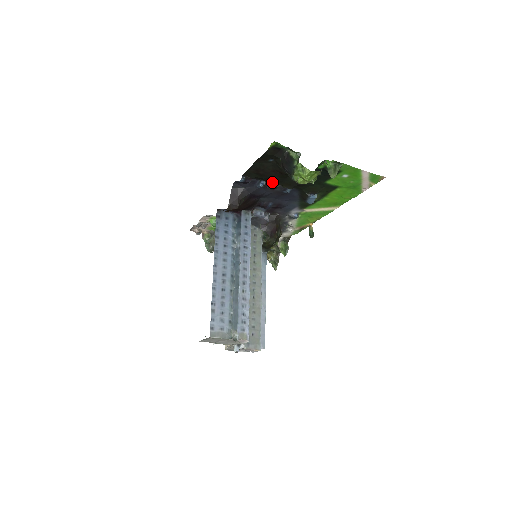
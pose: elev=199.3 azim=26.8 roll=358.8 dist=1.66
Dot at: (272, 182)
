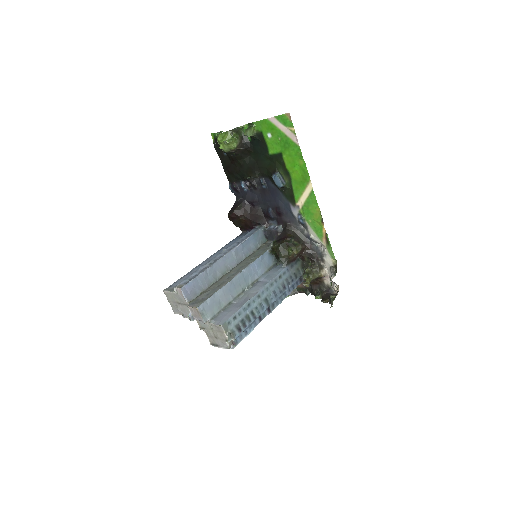
Dot at: (244, 177)
